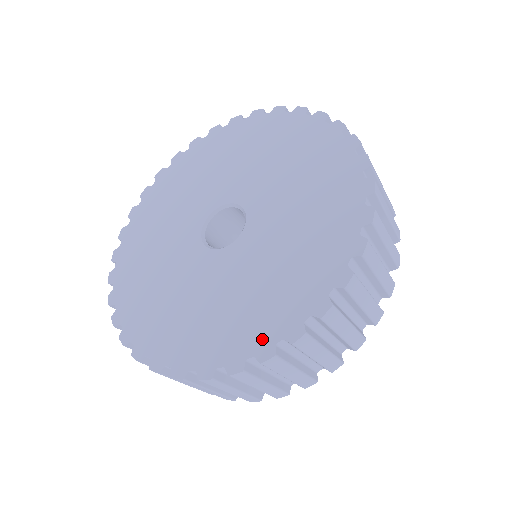
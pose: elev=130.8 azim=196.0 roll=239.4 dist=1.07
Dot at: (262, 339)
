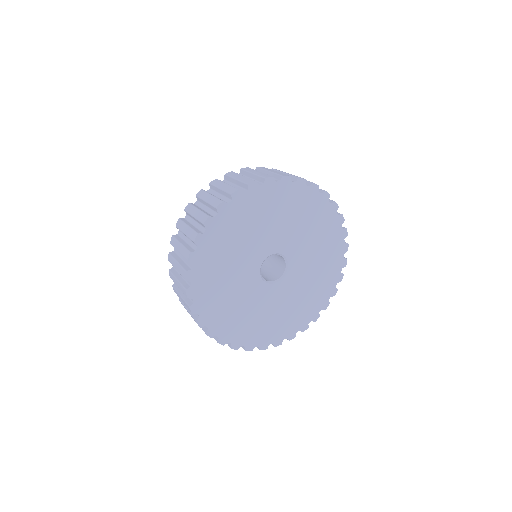
Dot at: (252, 342)
